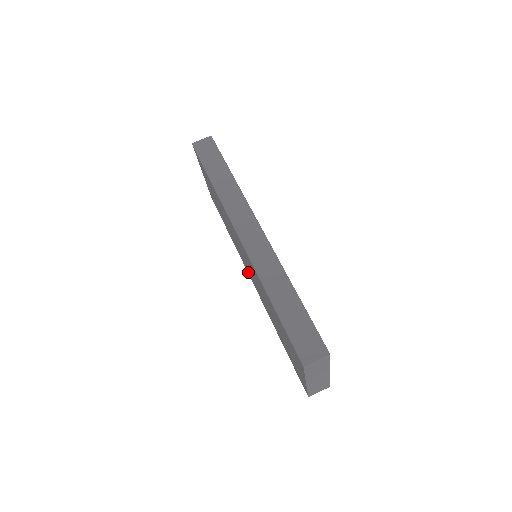
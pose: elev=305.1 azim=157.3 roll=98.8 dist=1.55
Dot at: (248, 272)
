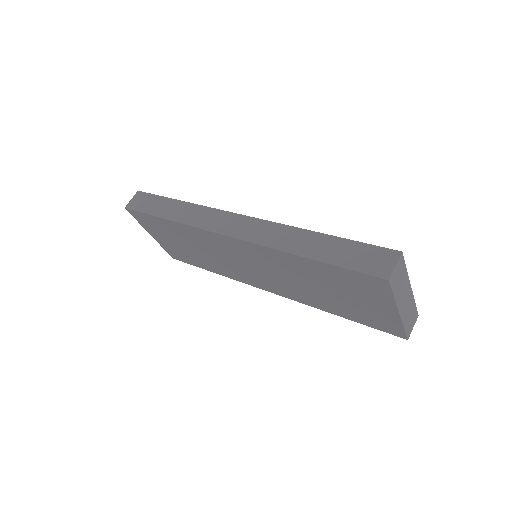
Dot at: (258, 285)
